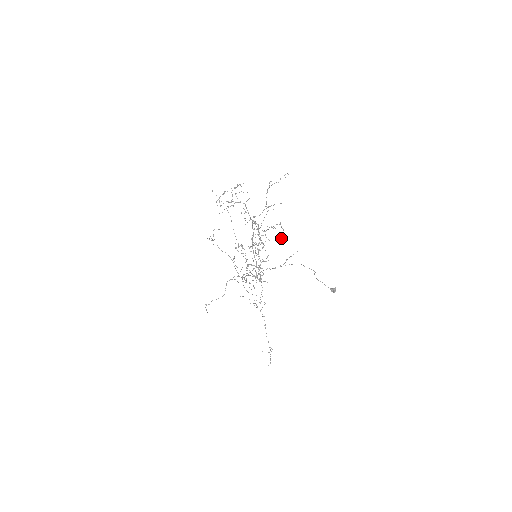
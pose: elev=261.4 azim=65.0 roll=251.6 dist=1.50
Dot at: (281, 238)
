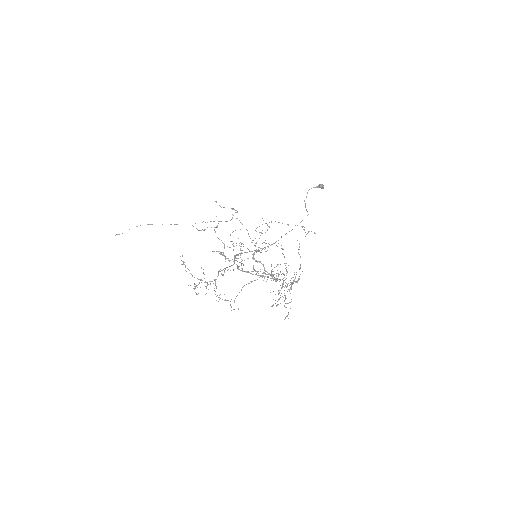
Dot at: occluded
